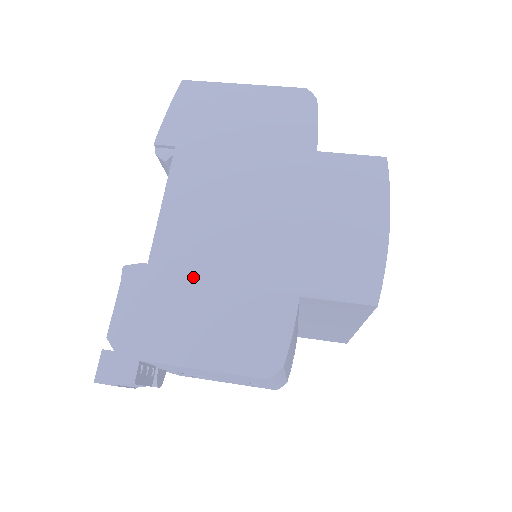
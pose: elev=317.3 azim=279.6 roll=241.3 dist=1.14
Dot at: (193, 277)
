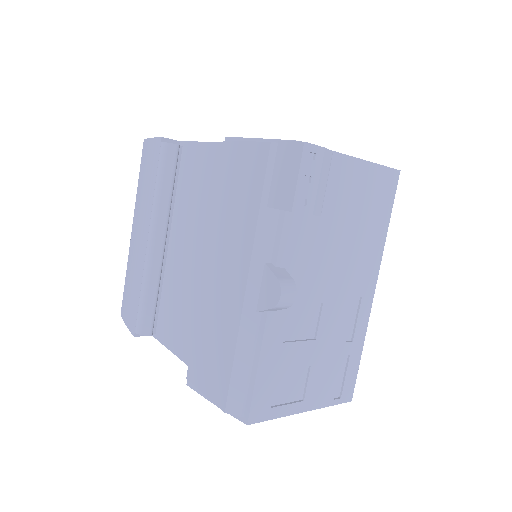
Dot at: occluded
